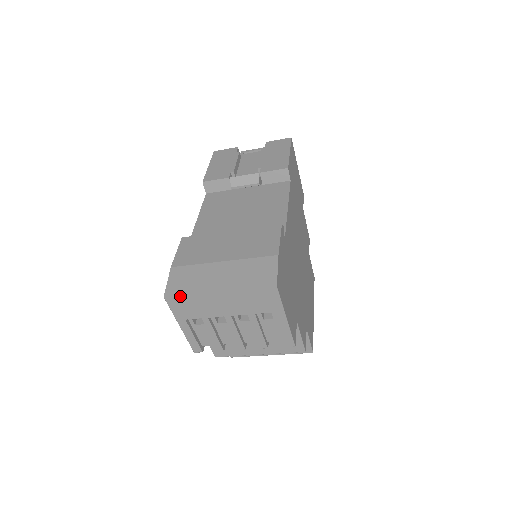
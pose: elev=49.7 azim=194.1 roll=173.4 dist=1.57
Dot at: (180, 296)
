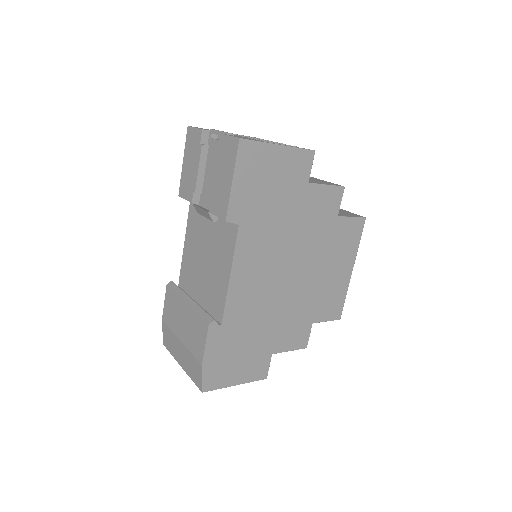
Dot at: (169, 351)
